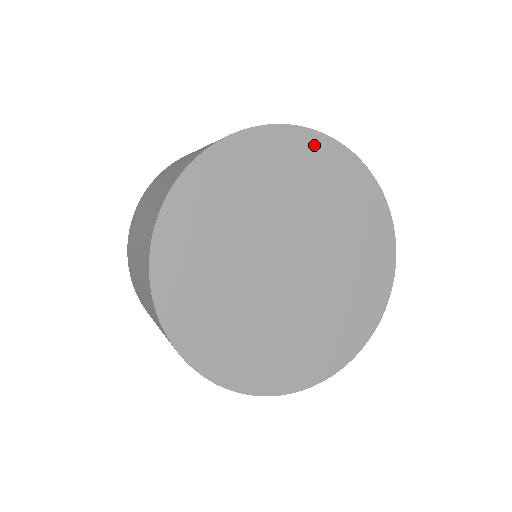
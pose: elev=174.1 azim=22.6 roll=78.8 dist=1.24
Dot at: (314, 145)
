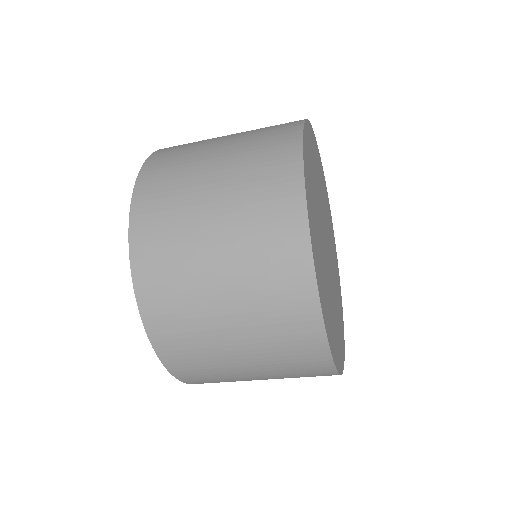
Dot at: (314, 141)
